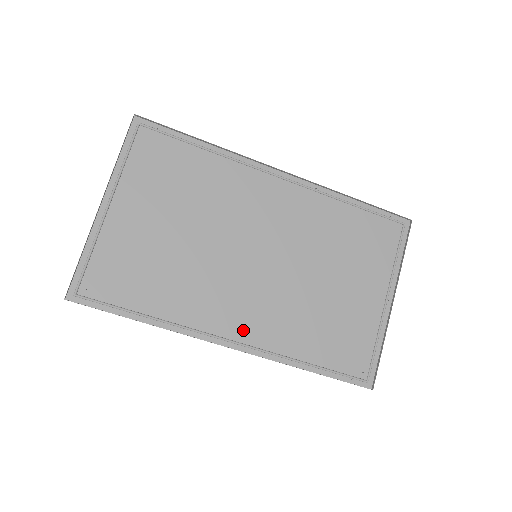
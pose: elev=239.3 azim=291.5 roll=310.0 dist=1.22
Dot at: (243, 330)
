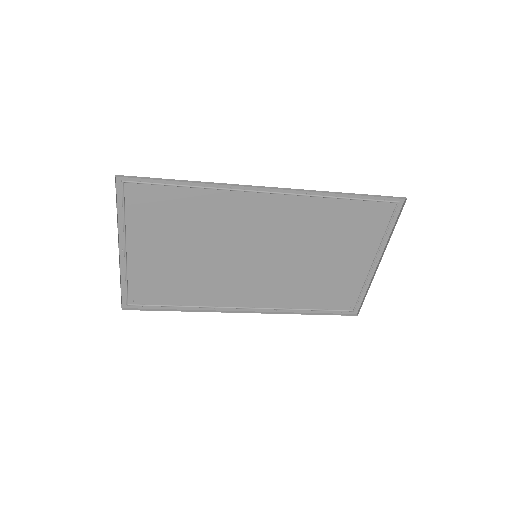
Dot at: (254, 301)
